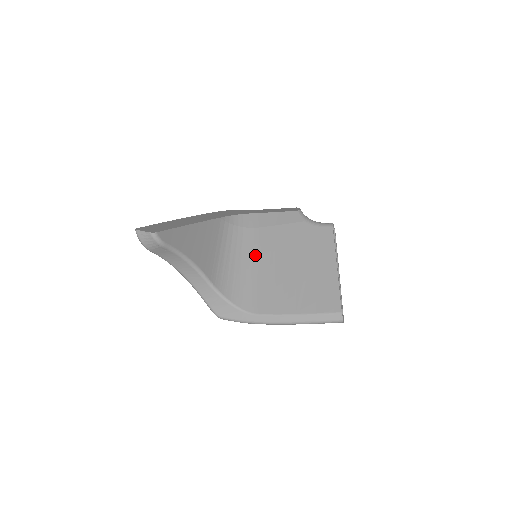
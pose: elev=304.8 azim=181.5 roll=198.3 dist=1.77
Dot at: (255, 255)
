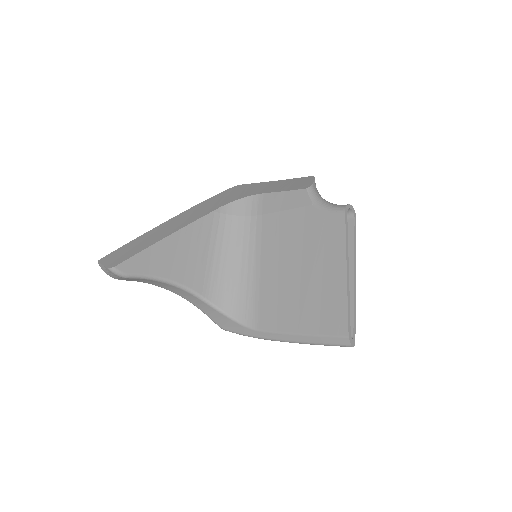
Dot at: (257, 253)
